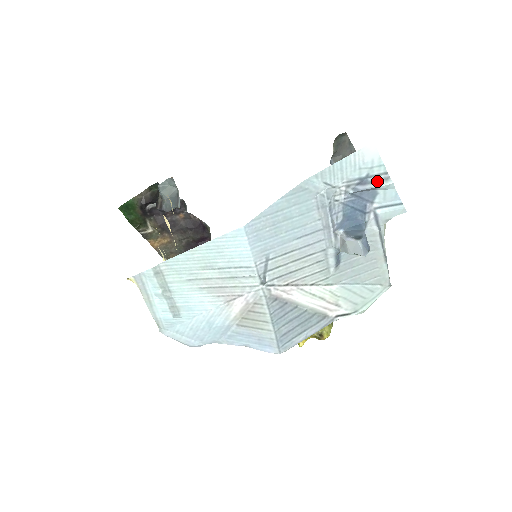
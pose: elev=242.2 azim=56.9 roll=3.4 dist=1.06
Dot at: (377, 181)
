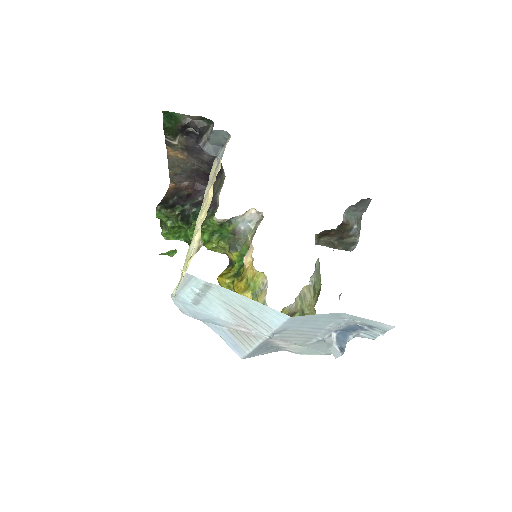
Dot at: (377, 331)
